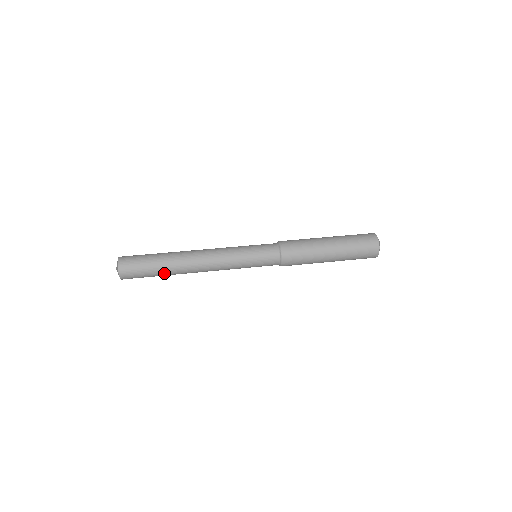
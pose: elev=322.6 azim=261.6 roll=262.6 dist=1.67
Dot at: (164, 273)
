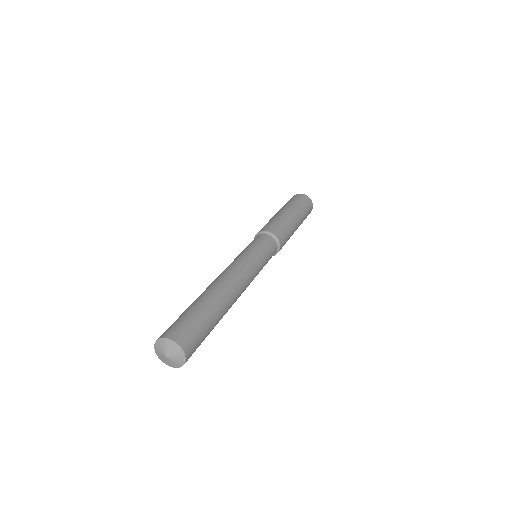
Dot at: occluded
